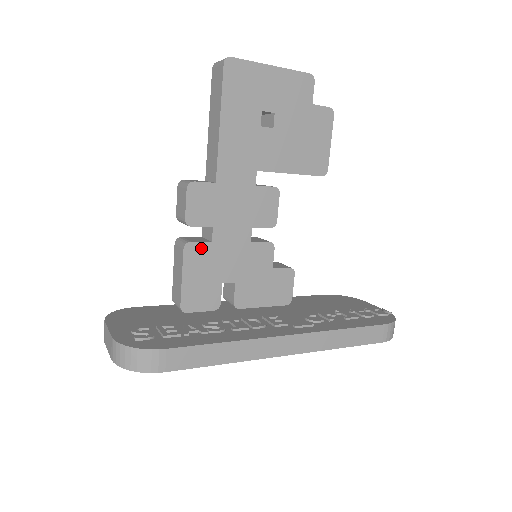
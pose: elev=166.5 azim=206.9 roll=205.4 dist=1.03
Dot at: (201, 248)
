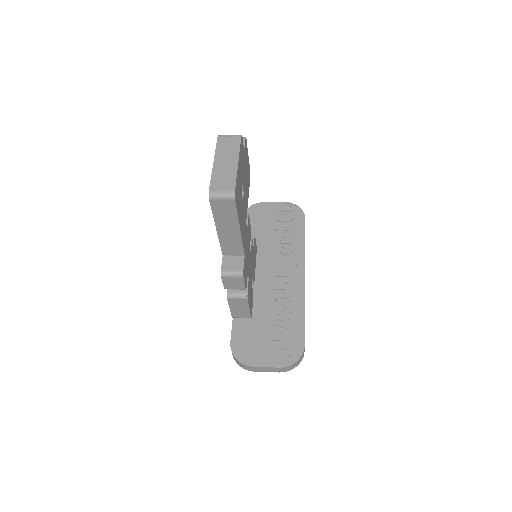
Dot at: (248, 288)
